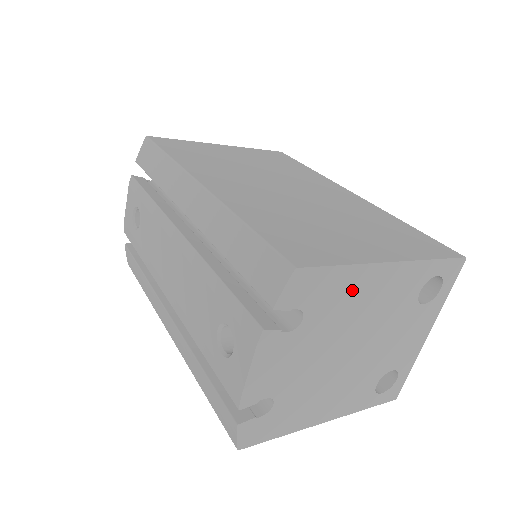
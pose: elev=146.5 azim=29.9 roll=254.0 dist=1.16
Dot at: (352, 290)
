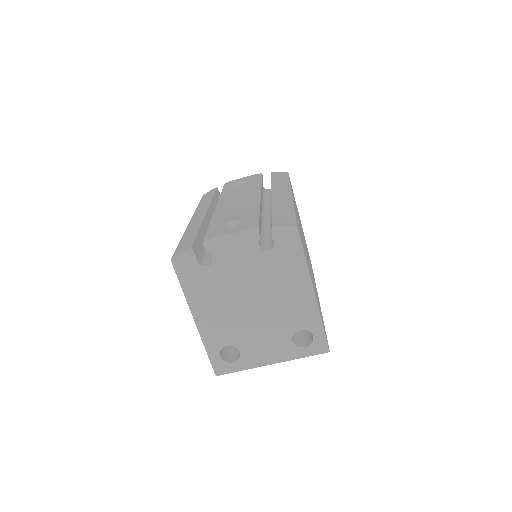
Dot at: (292, 274)
